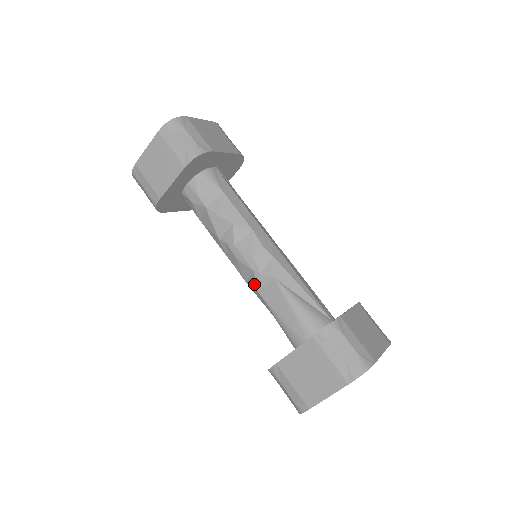
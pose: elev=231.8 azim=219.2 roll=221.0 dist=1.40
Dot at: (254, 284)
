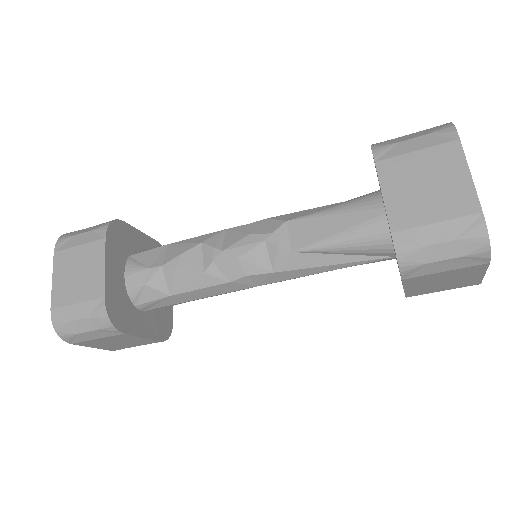
Dot at: (280, 252)
